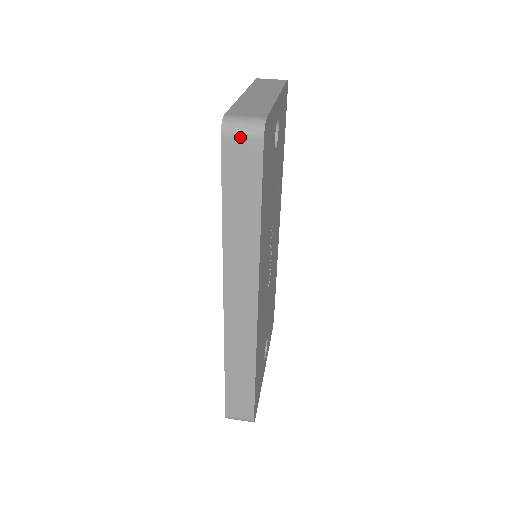
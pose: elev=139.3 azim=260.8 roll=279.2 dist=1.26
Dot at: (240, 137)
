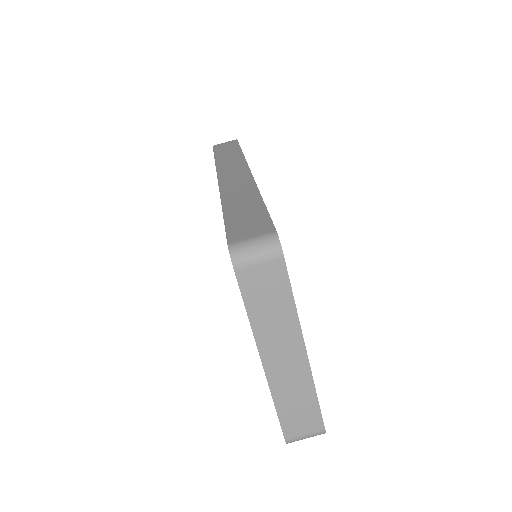
Dot at: occluded
